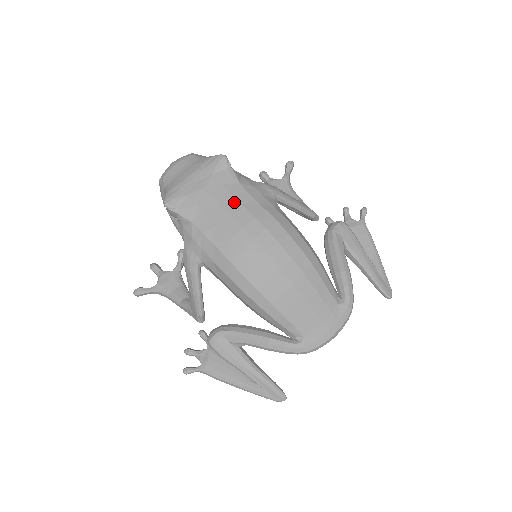
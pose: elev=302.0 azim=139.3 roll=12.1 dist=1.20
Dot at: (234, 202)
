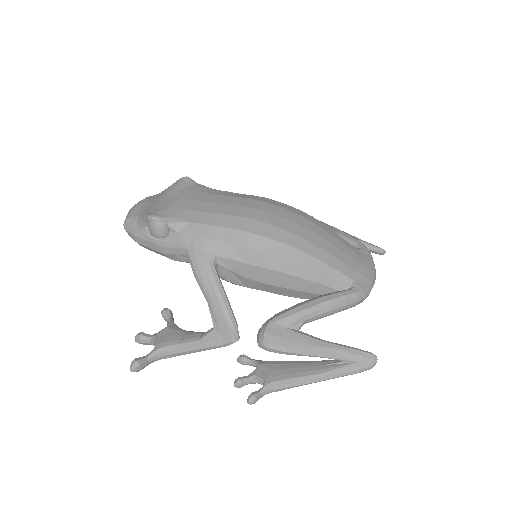
Dot at: (220, 197)
